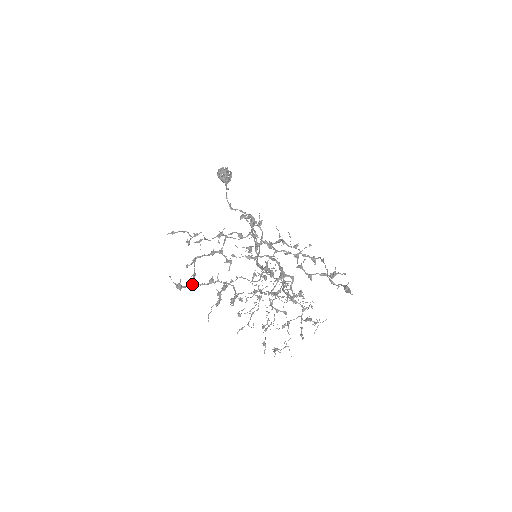
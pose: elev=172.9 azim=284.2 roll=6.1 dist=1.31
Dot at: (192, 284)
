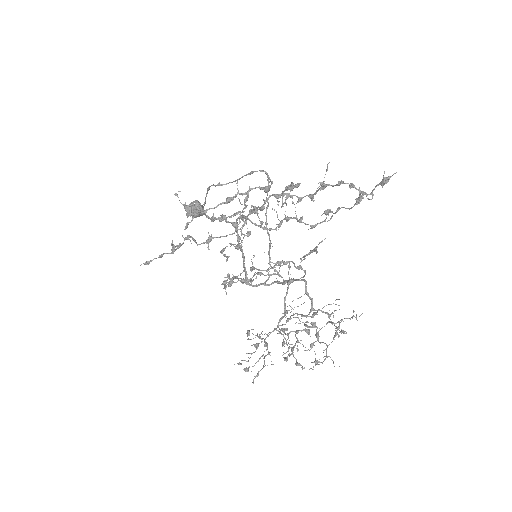
Dot at: (204, 211)
